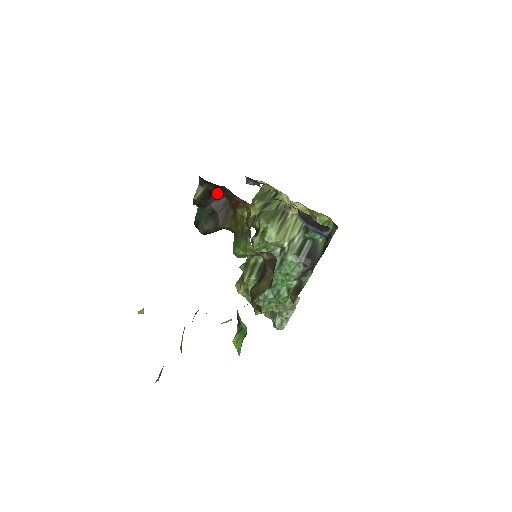
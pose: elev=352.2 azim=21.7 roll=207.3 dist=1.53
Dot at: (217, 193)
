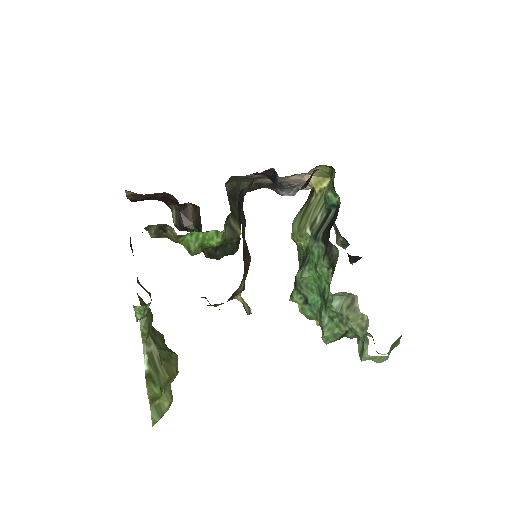
Dot at: (192, 209)
